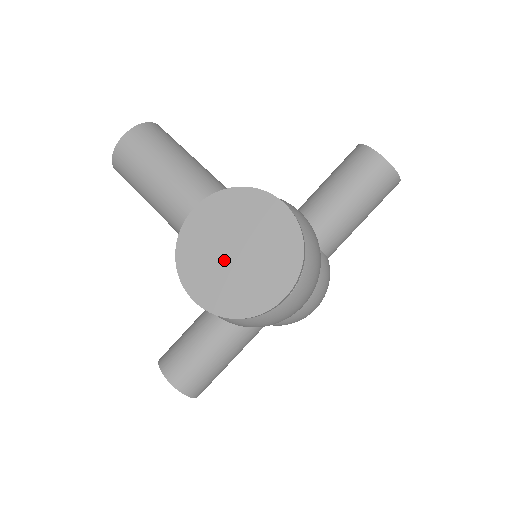
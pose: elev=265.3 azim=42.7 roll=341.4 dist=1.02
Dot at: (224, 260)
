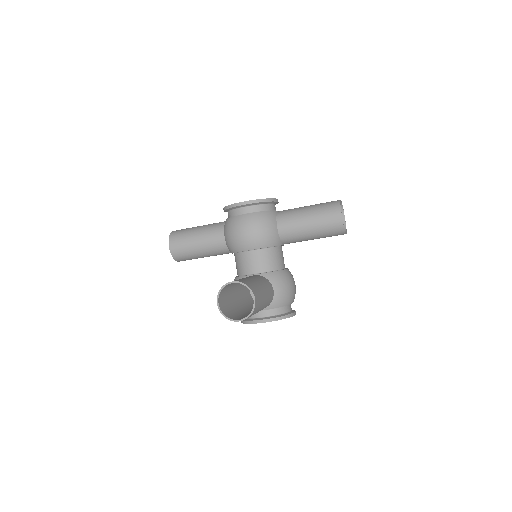
Dot at: occluded
